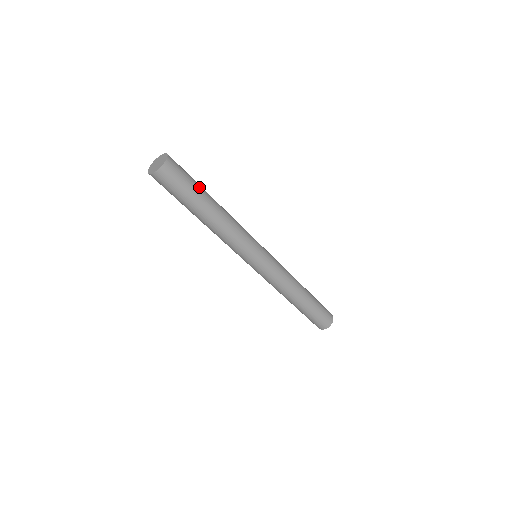
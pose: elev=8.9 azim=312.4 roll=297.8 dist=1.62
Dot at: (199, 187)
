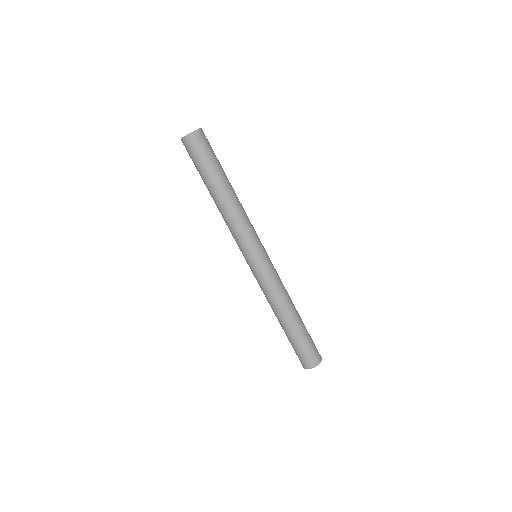
Dot at: (220, 165)
